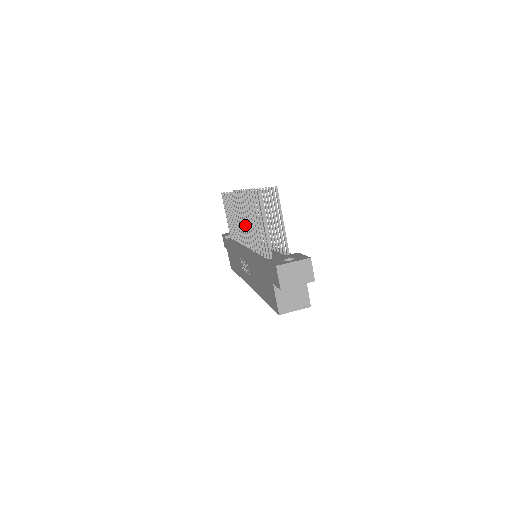
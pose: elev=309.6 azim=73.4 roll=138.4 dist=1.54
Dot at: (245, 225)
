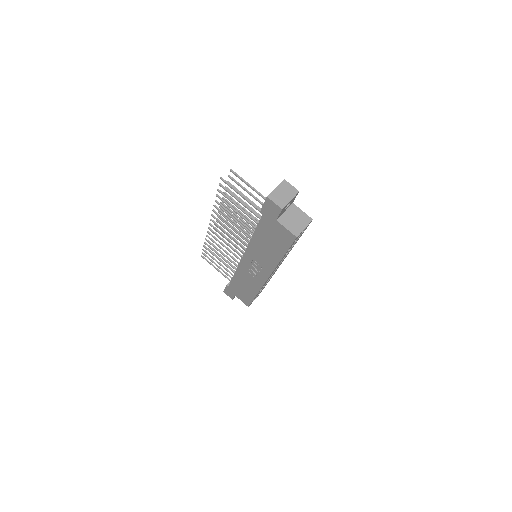
Dot at: (232, 237)
